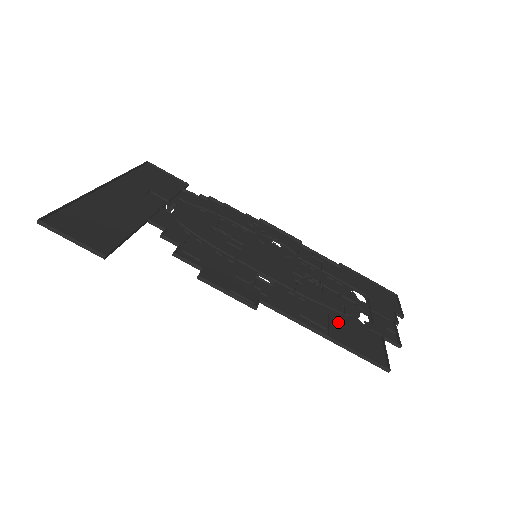
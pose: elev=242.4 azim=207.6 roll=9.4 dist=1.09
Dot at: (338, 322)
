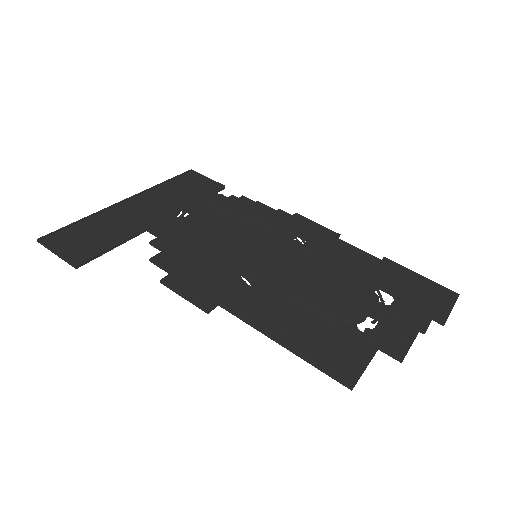
Dot at: (317, 328)
